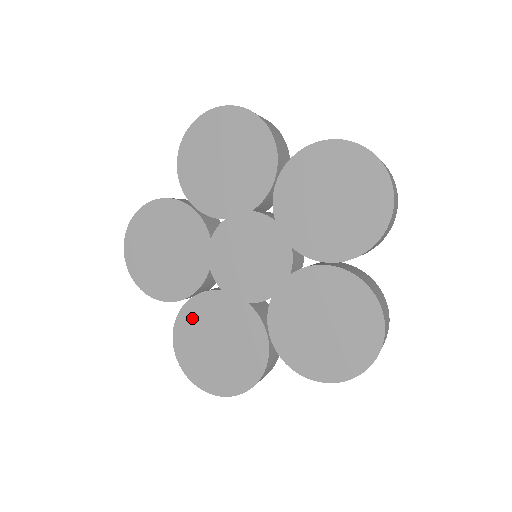
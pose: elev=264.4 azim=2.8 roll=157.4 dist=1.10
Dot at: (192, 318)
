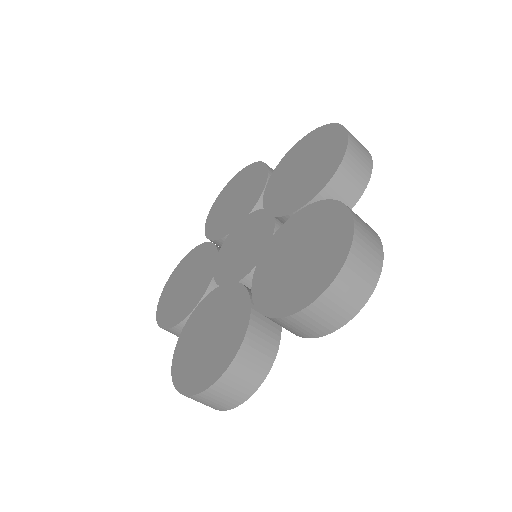
Dot at: (192, 326)
